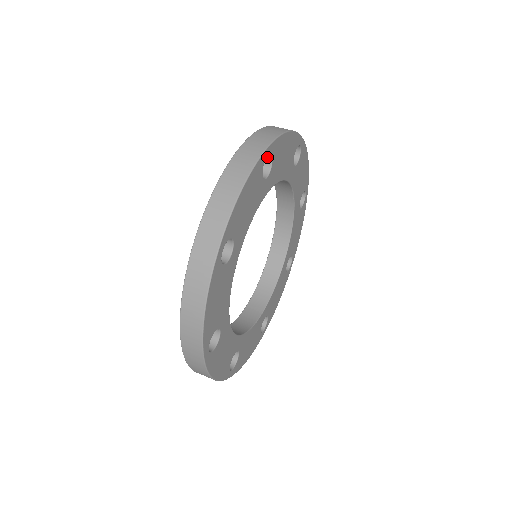
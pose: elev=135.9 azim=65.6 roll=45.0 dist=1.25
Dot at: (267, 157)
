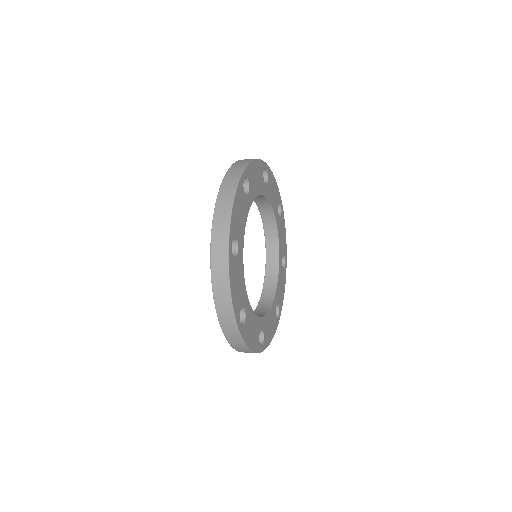
Dot at: (244, 180)
